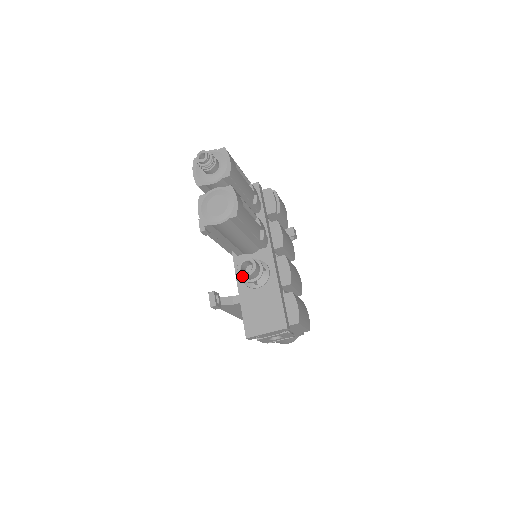
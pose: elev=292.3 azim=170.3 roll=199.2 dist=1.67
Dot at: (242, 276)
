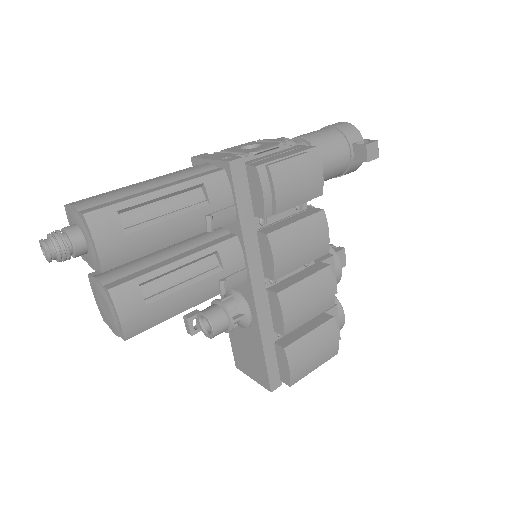
Dot at: occluded
